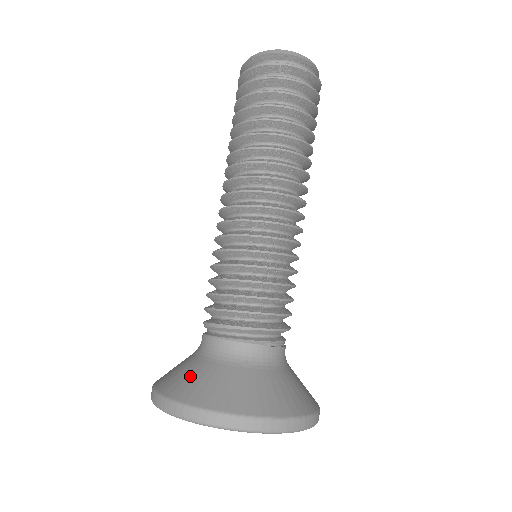
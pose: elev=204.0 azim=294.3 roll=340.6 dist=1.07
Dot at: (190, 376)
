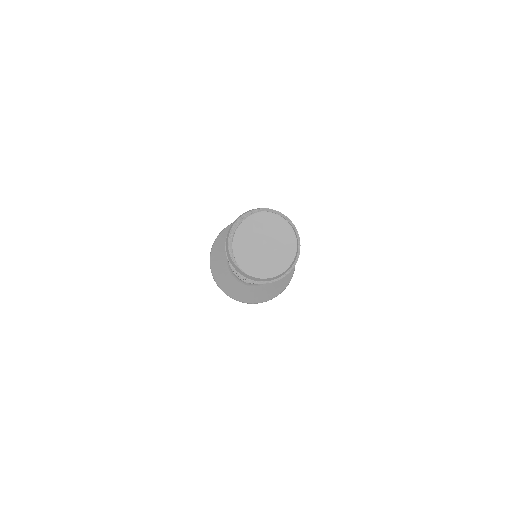
Dot at: (222, 275)
